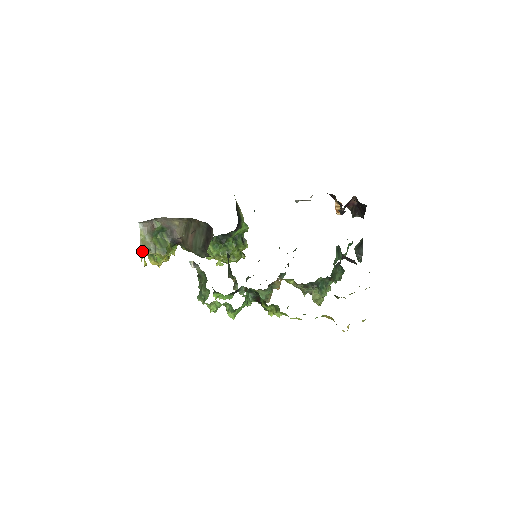
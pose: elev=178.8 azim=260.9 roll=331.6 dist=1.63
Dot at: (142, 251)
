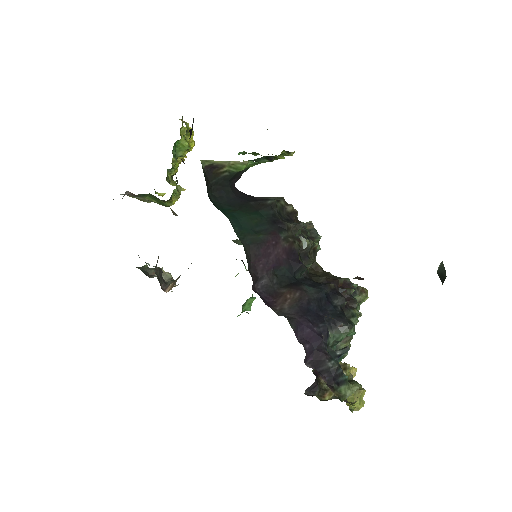
Dot at: occluded
